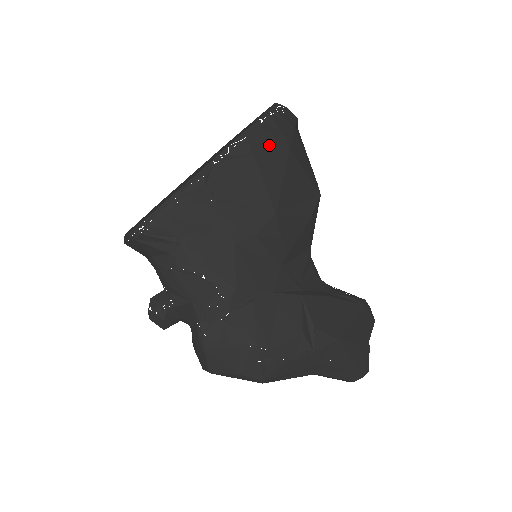
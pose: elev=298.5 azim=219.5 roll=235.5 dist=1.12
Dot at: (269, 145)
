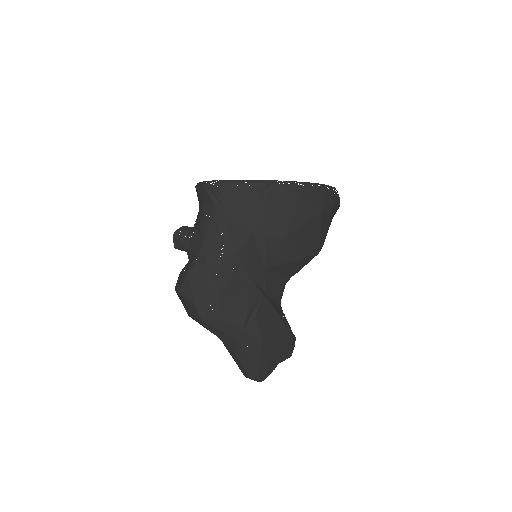
Dot at: (312, 200)
